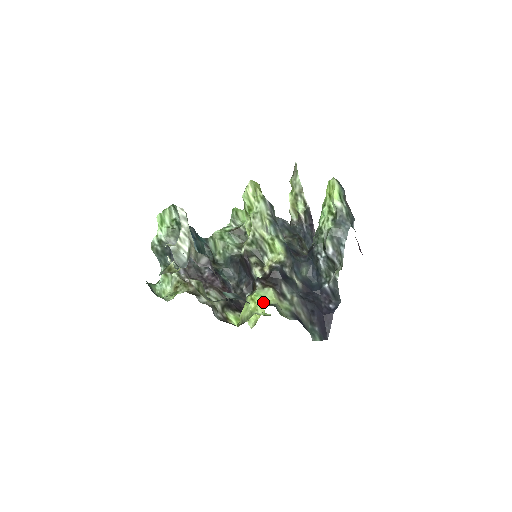
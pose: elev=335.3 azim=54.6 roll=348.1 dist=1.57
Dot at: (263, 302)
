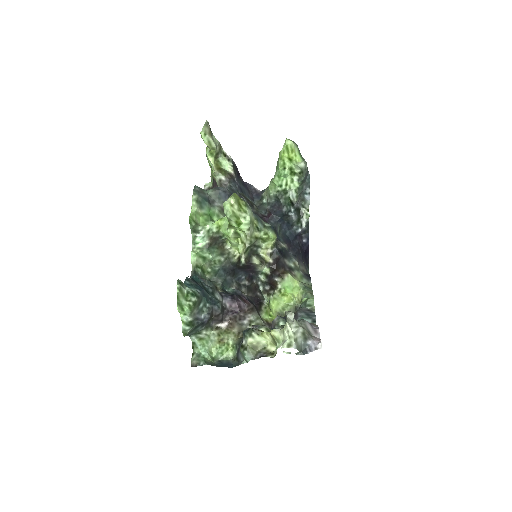
Dot at: (293, 291)
